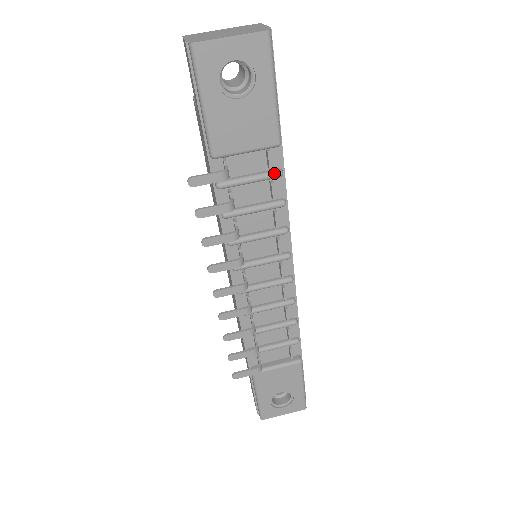
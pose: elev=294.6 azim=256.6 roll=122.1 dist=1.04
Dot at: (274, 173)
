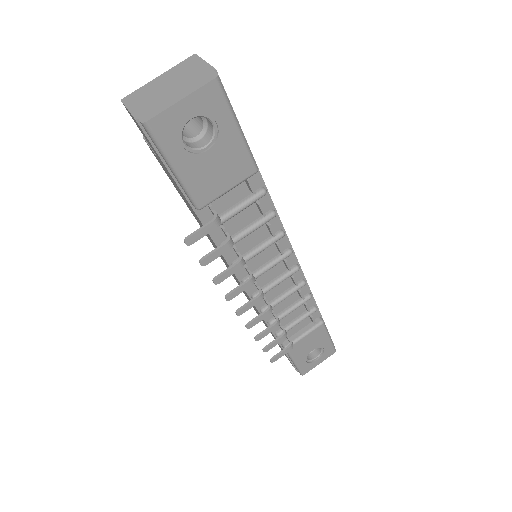
Dot at: (258, 195)
